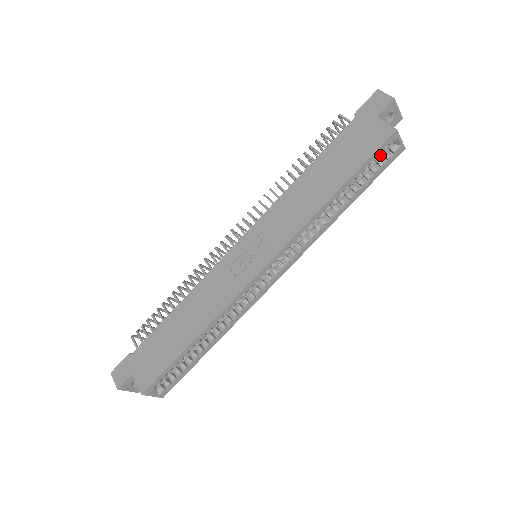
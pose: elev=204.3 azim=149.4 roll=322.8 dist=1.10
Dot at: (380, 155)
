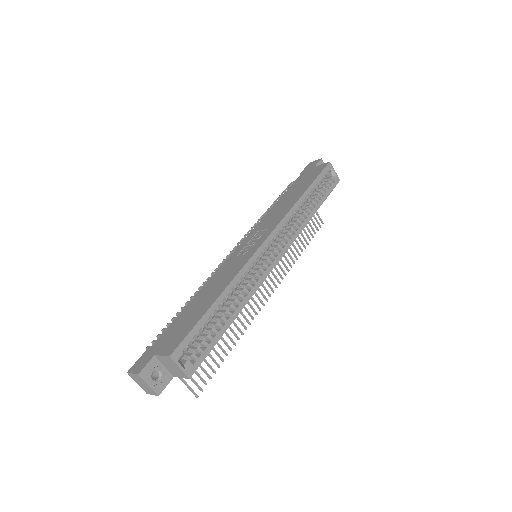
Dot at: (325, 183)
